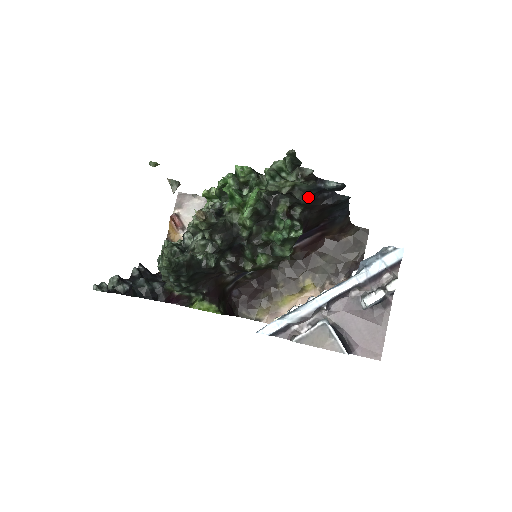
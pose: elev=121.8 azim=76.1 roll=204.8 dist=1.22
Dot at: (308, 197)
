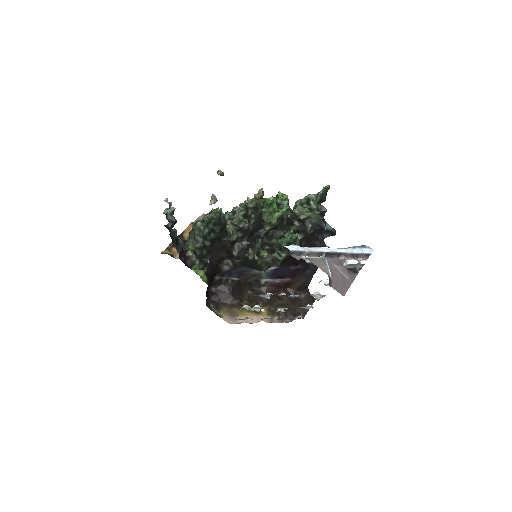
Dot at: (312, 230)
